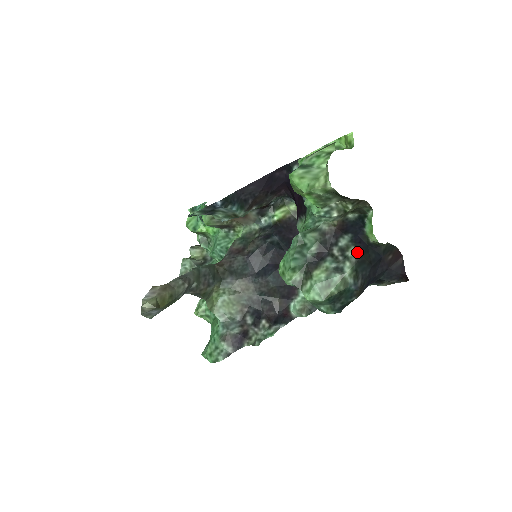
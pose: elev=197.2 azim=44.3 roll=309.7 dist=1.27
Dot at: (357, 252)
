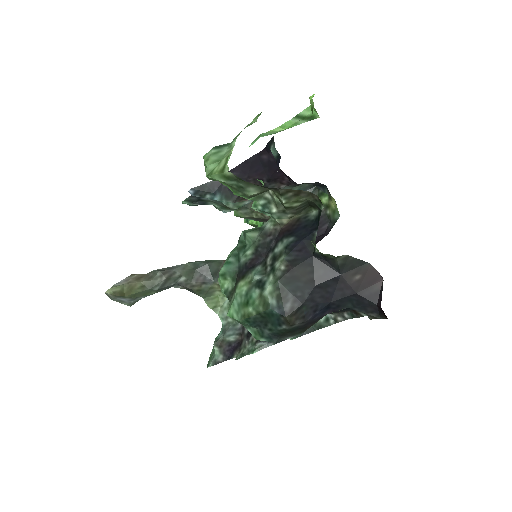
Dot at: (286, 263)
